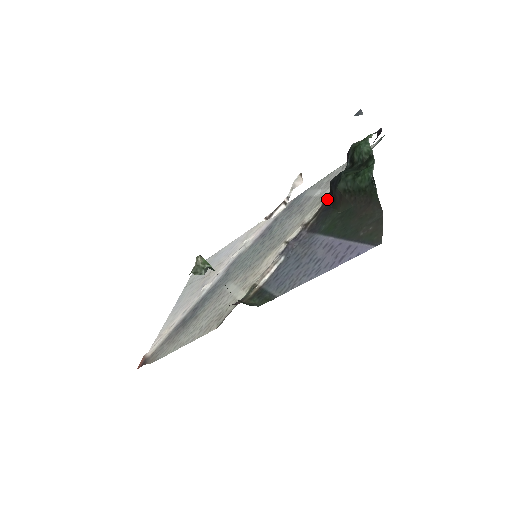
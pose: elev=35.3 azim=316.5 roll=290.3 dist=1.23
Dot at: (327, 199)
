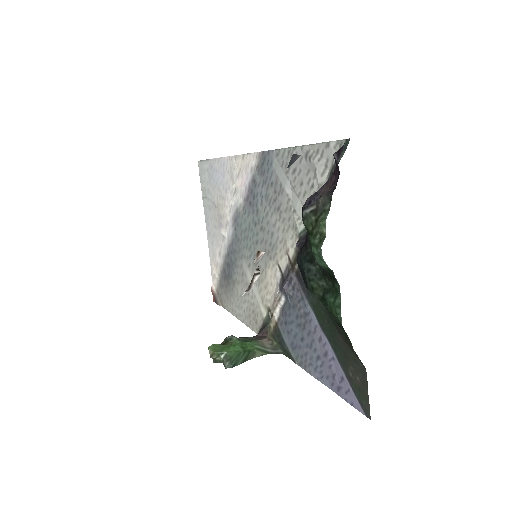
Dot at: occluded
